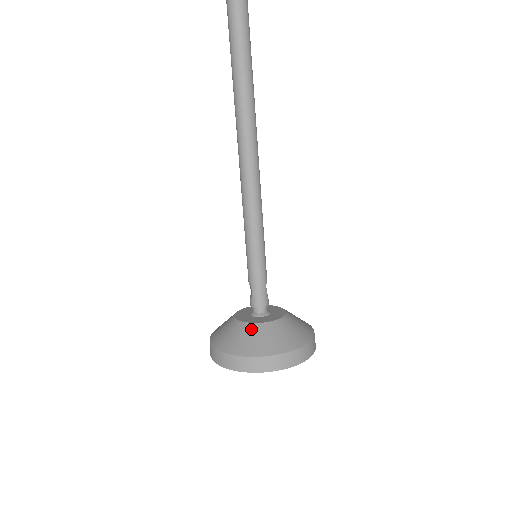
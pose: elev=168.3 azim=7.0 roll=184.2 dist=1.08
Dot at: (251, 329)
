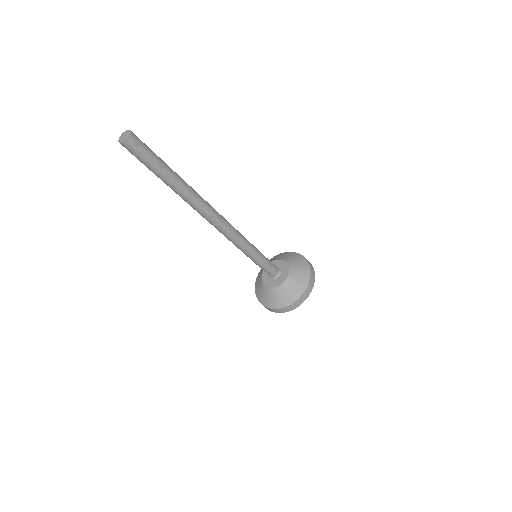
Dot at: (285, 287)
